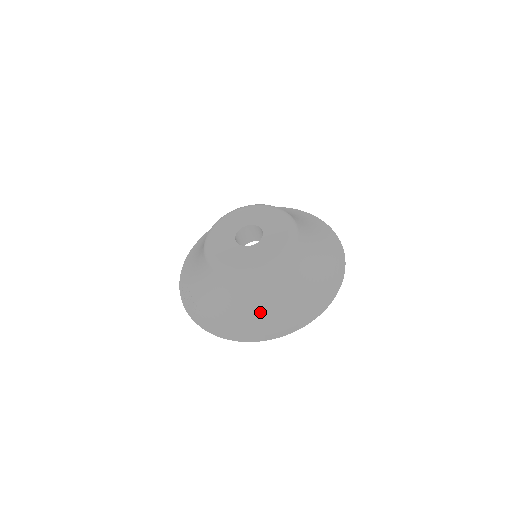
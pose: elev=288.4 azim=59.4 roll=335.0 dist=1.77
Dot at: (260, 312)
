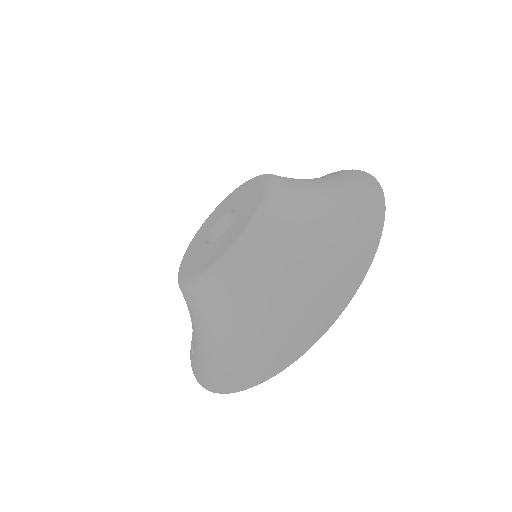
Dot at: (235, 341)
